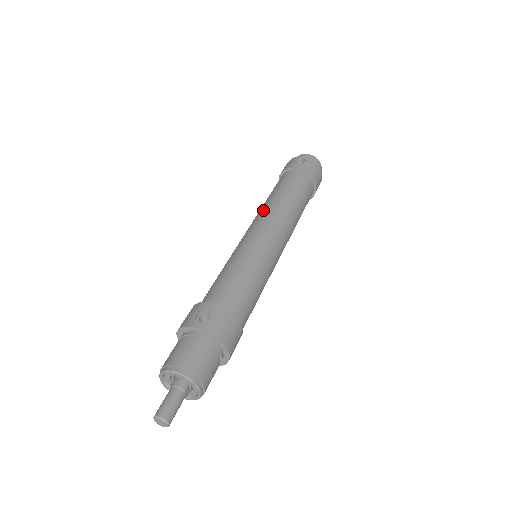
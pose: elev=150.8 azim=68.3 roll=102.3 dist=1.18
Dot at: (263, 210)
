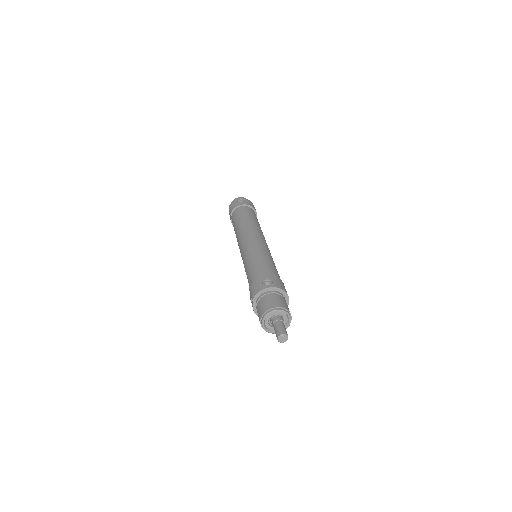
Dot at: (243, 230)
